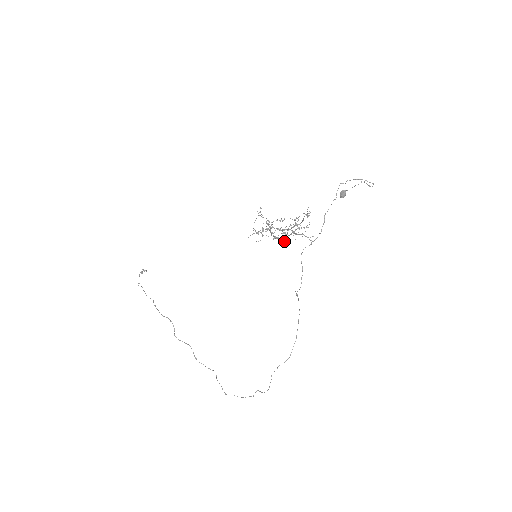
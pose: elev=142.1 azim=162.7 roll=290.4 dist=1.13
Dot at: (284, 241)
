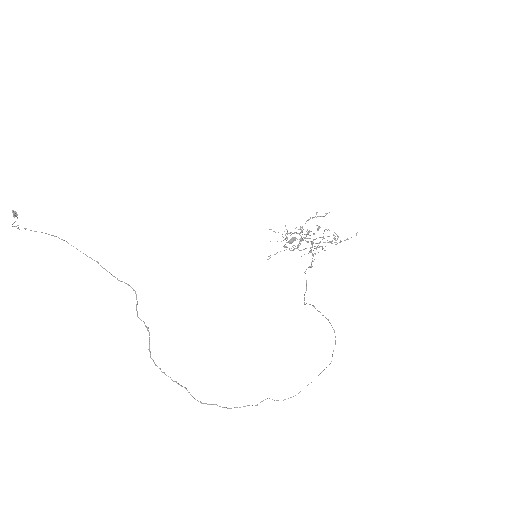
Dot at: (270, 255)
